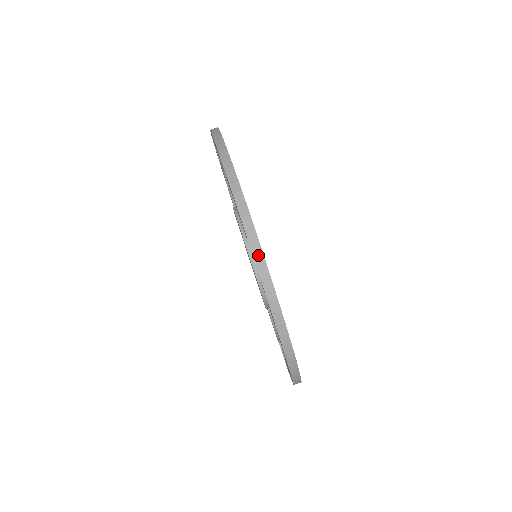
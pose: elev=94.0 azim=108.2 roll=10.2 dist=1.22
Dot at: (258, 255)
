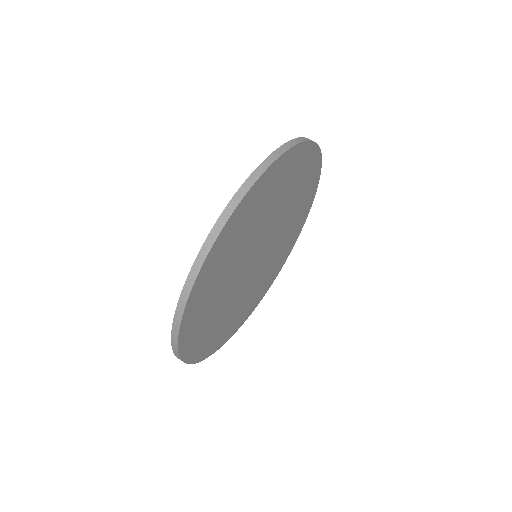
Dot at: (251, 180)
